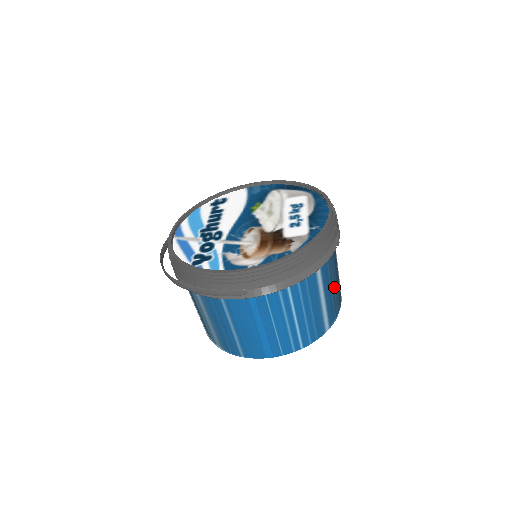
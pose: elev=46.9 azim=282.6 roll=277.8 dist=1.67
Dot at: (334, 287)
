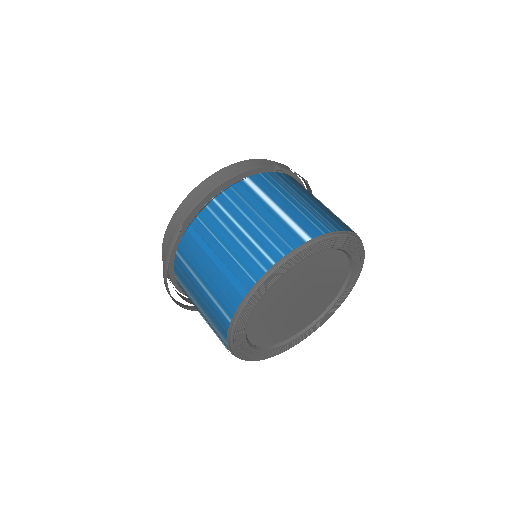
Dot at: (301, 205)
